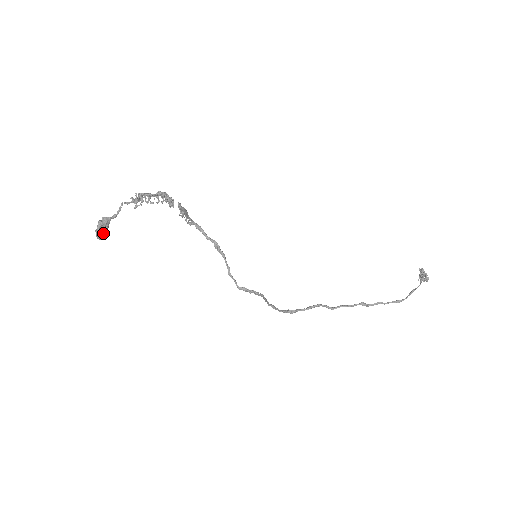
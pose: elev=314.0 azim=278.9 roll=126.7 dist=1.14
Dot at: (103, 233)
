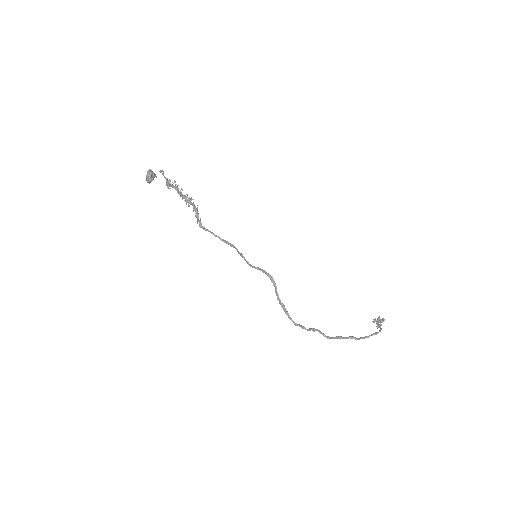
Dot at: (152, 176)
